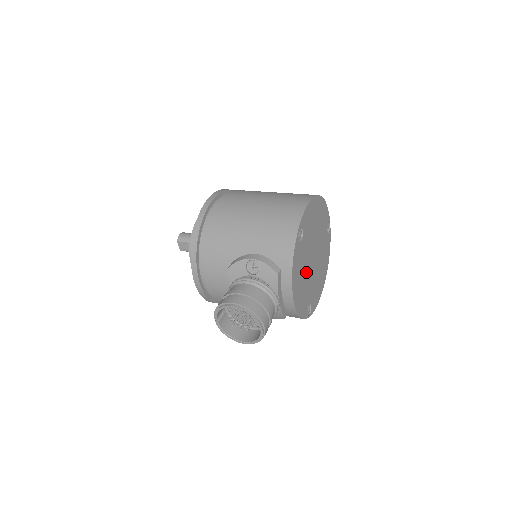
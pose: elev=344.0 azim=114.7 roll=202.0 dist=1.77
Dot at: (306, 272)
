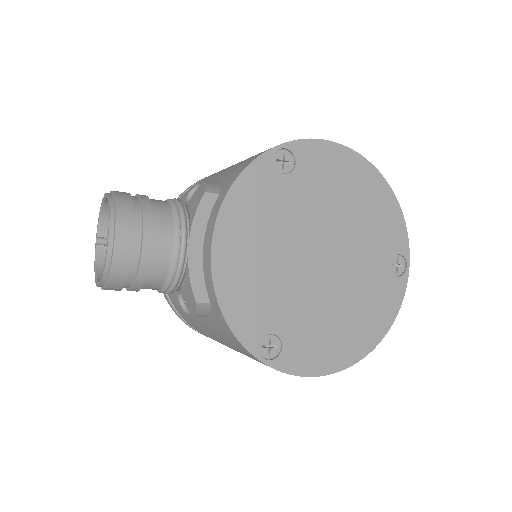
Dot at: (283, 255)
